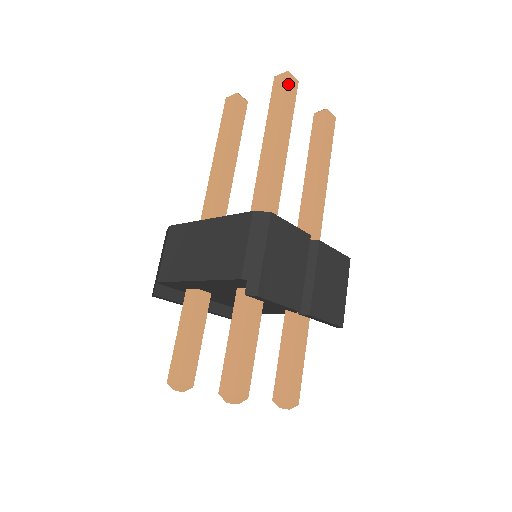
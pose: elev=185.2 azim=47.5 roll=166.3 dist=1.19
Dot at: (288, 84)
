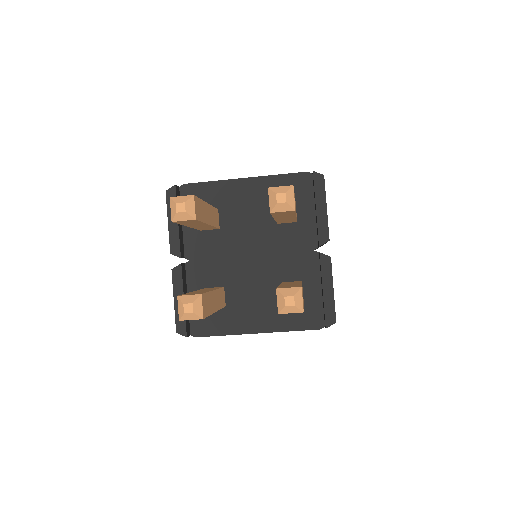
Dot at: occluded
